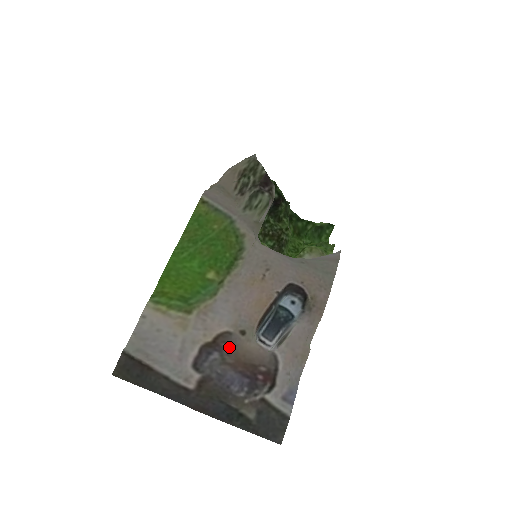
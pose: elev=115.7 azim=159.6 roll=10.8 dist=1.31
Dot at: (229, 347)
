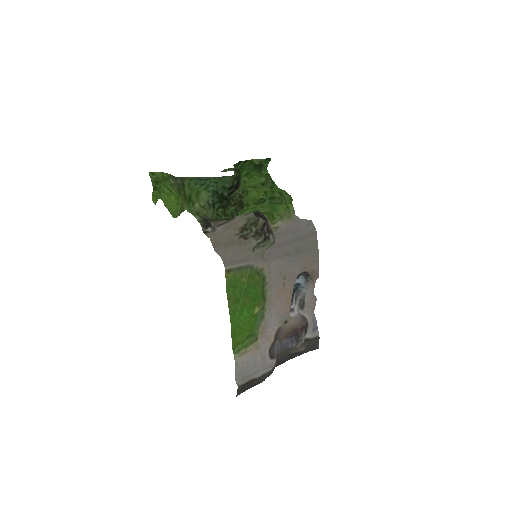
Dot at: (281, 333)
